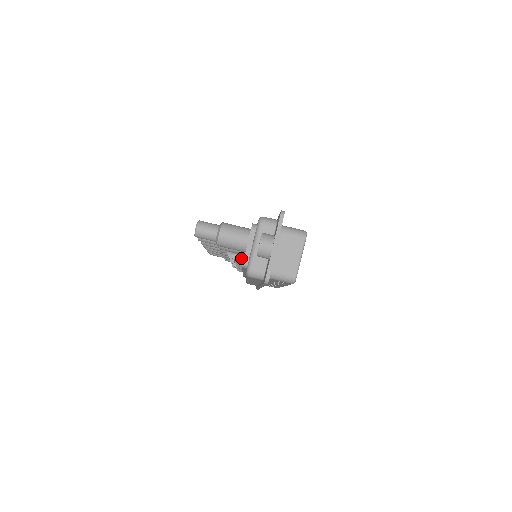
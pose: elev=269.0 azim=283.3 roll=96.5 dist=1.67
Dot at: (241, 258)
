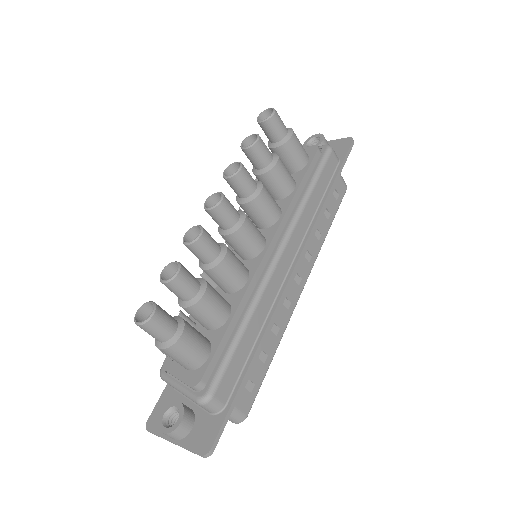
Dot at: (170, 358)
